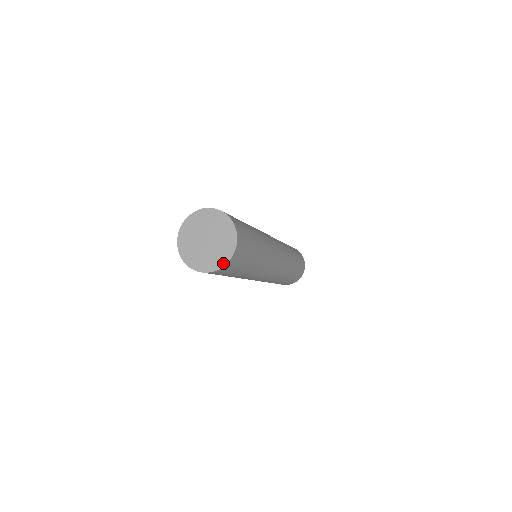
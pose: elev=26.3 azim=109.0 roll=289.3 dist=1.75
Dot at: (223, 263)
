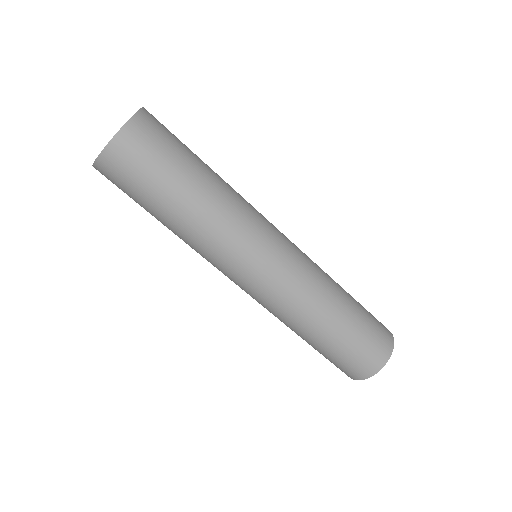
Dot at: (104, 148)
